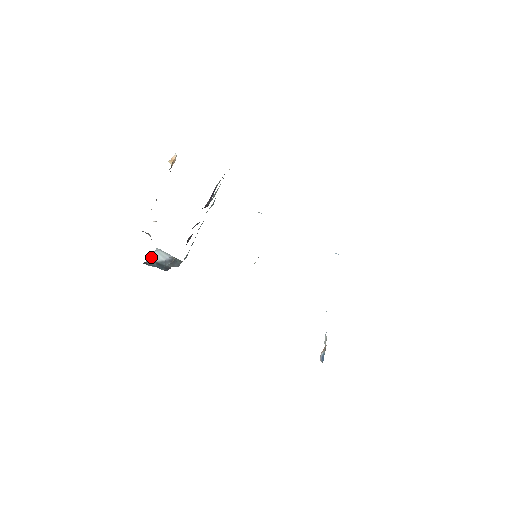
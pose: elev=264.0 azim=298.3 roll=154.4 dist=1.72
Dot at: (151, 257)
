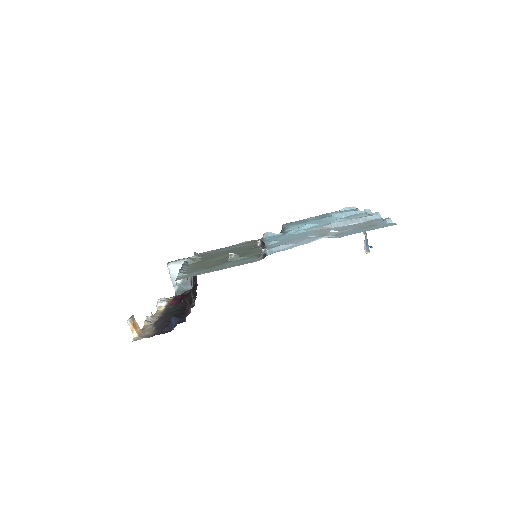
Dot at: (173, 282)
